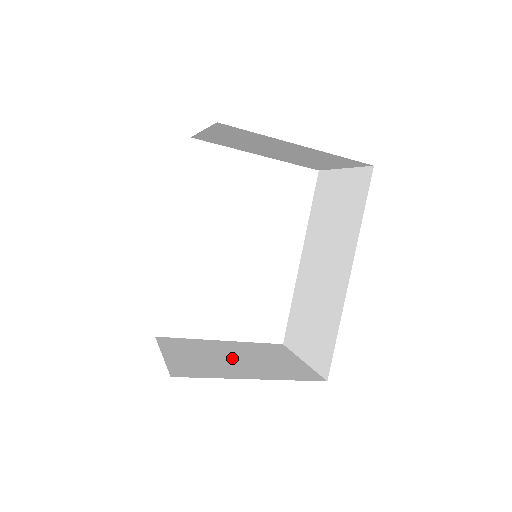
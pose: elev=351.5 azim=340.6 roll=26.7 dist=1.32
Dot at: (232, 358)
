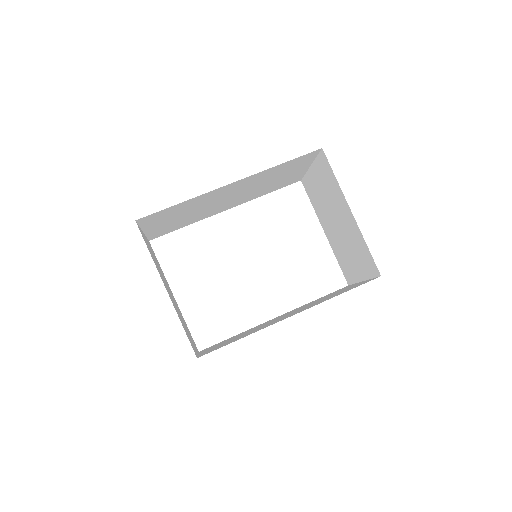
Dot at: occluded
